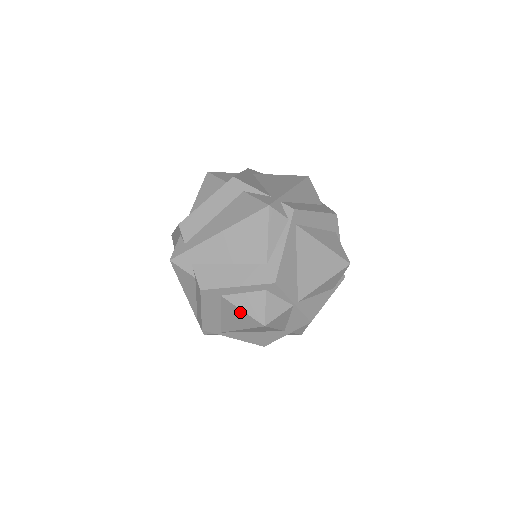
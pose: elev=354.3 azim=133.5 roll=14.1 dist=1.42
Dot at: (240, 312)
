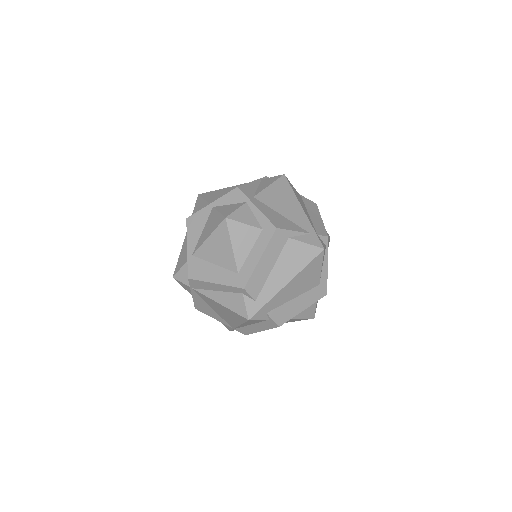
Dot at: (297, 319)
